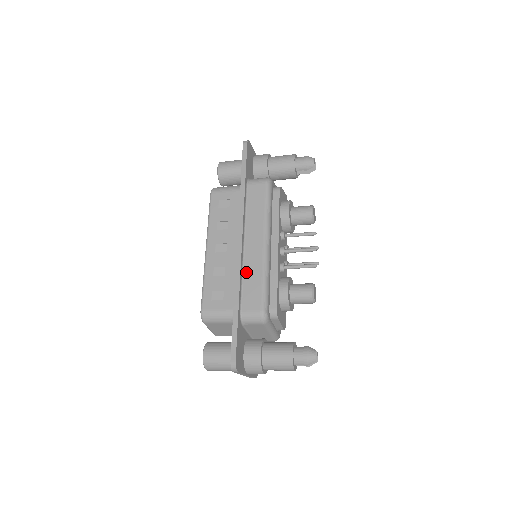
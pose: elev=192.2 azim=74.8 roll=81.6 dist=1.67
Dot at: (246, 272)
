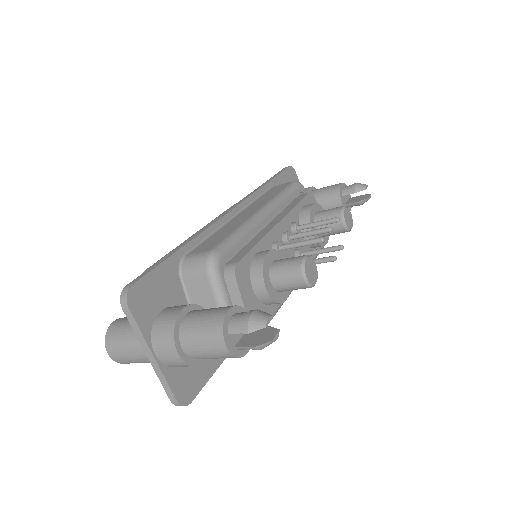
Dot at: (220, 230)
